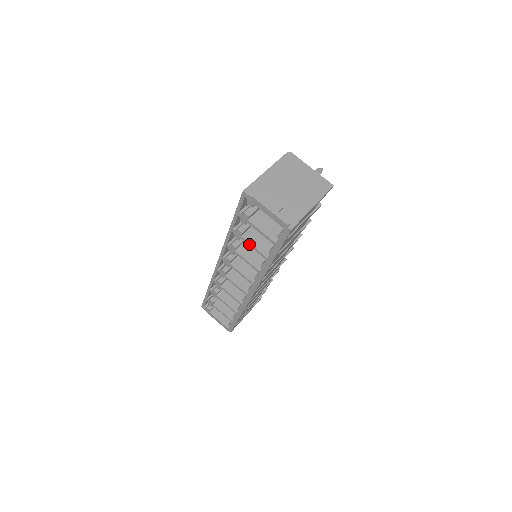
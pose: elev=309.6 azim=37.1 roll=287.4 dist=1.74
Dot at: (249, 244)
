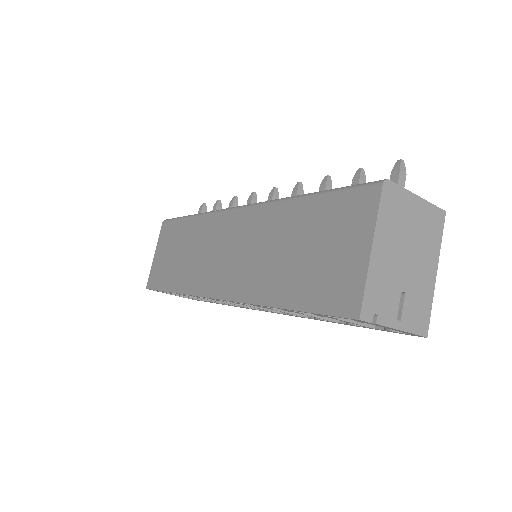
Dot at: occluded
